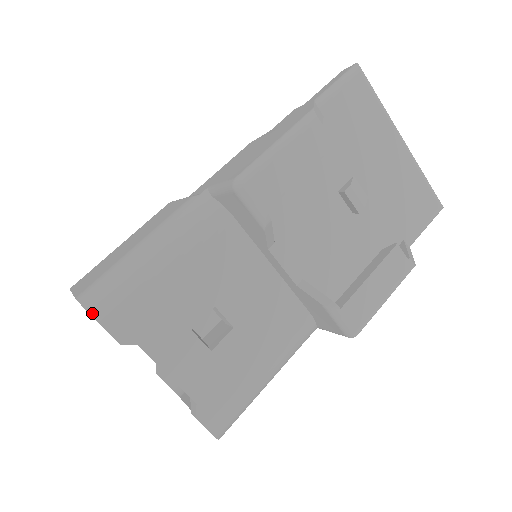
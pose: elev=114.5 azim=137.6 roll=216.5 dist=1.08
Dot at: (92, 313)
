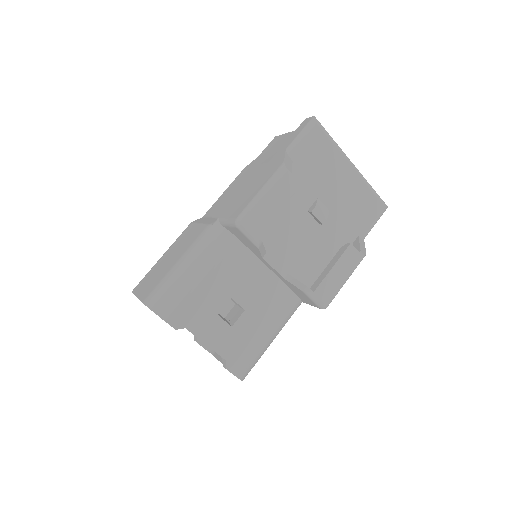
Dot at: (155, 312)
